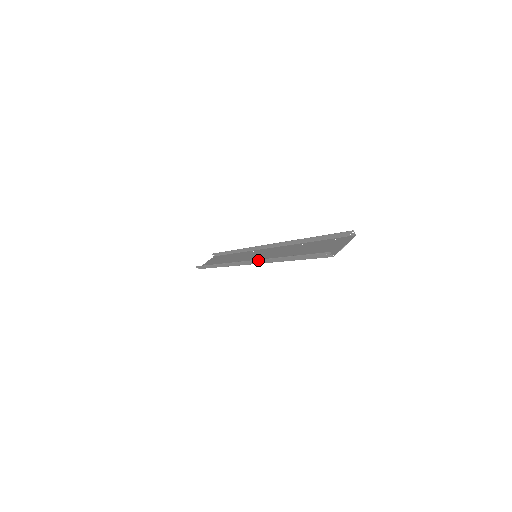
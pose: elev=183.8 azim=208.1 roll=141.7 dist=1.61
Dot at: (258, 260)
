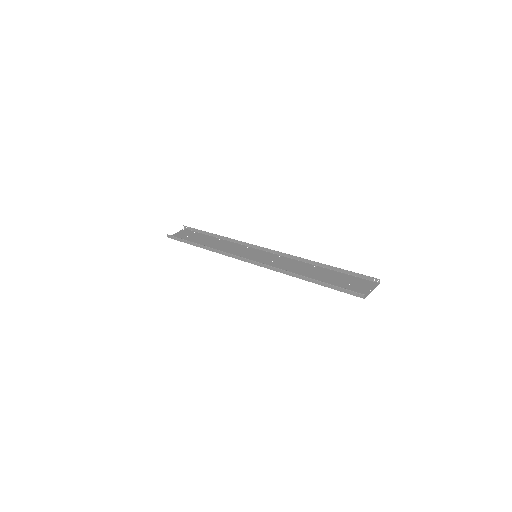
Dot at: (267, 265)
